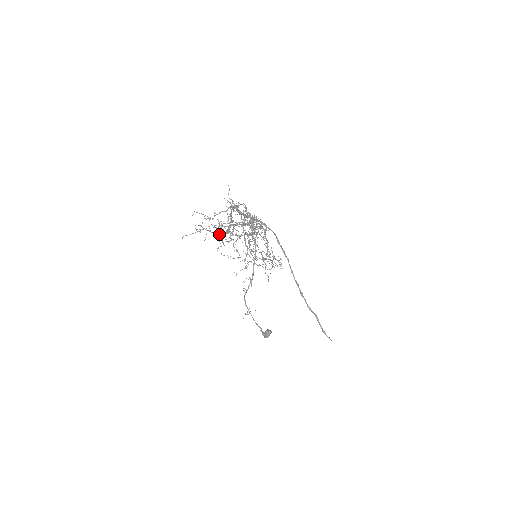
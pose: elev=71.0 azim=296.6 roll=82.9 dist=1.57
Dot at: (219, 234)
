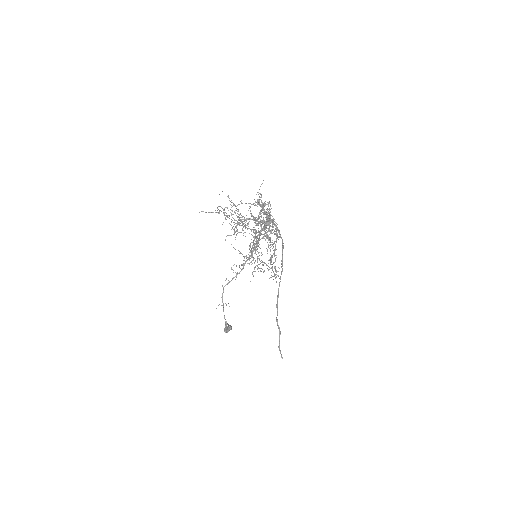
Dot at: (234, 222)
